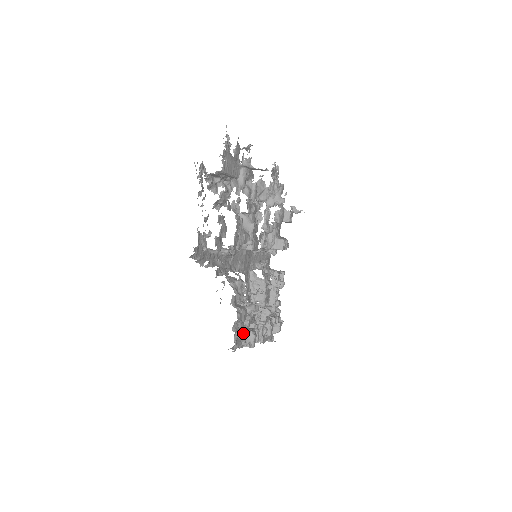
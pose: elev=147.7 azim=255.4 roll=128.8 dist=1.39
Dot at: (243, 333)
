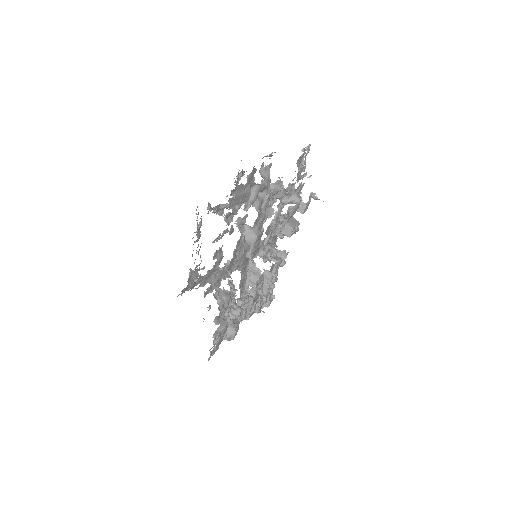
Dot at: (223, 335)
